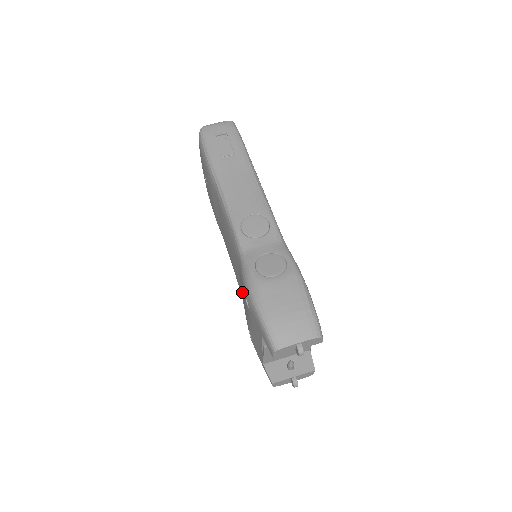
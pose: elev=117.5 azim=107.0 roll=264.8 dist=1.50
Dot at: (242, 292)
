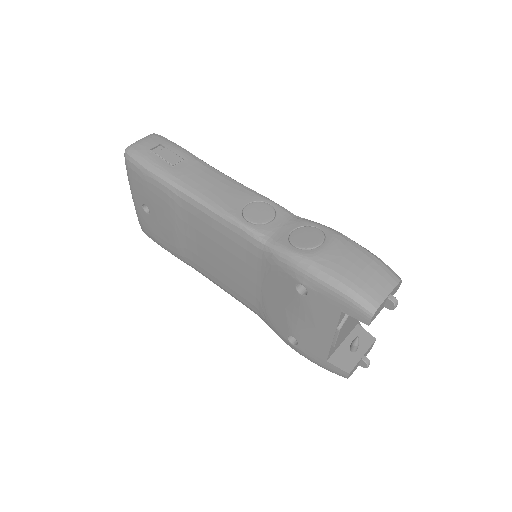
Dot at: (270, 294)
